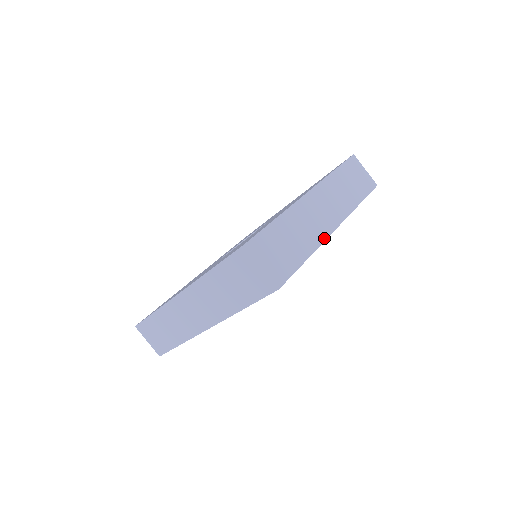
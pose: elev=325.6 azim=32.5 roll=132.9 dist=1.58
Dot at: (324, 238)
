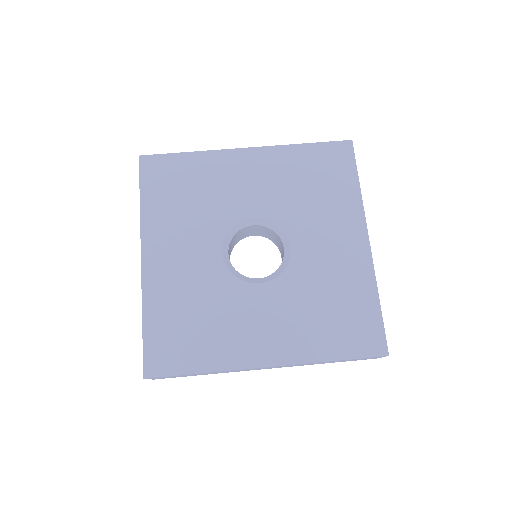
Dot at: occluded
